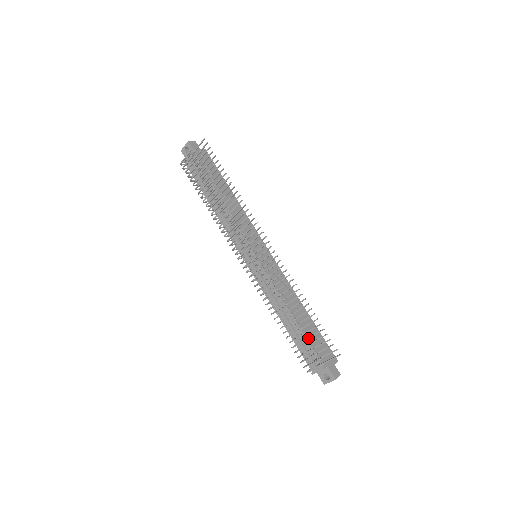
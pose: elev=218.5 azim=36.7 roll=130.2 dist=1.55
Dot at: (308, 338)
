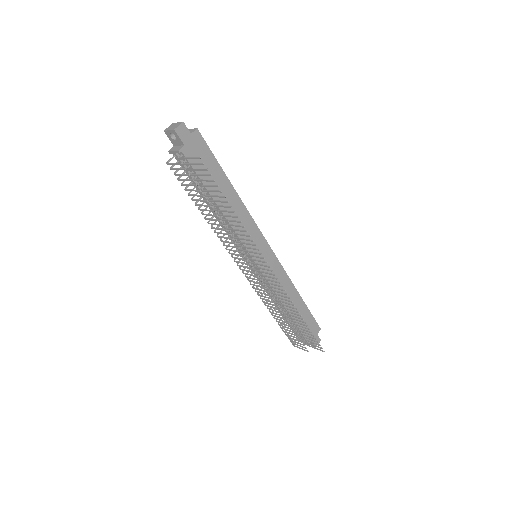
Dot at: occluded
